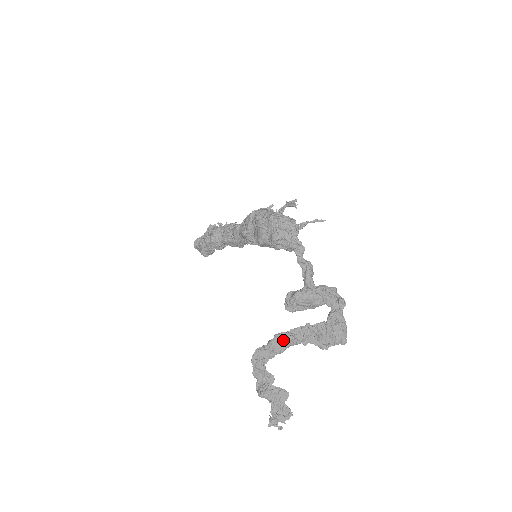
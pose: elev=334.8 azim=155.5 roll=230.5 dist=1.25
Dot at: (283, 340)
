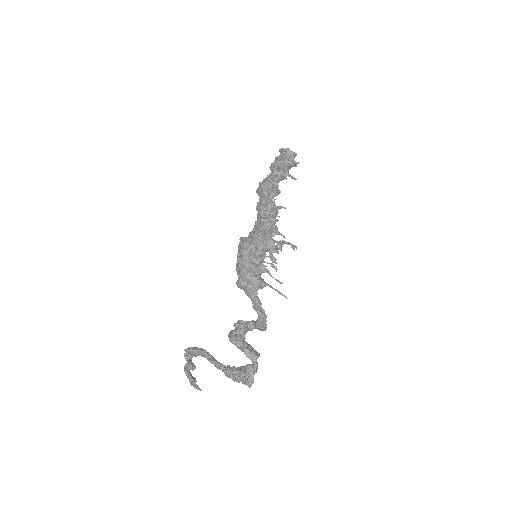
Dot at: (205, 357)
